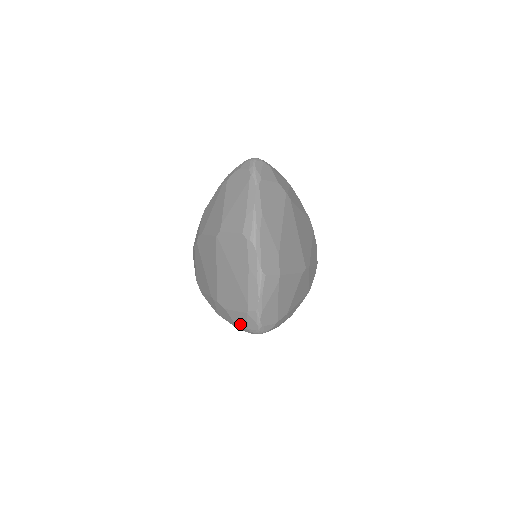
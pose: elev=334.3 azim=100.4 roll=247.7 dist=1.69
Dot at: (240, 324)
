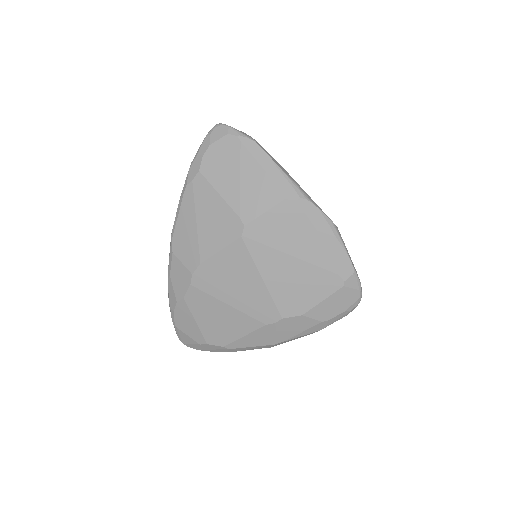
Dot at: (332, 314)
